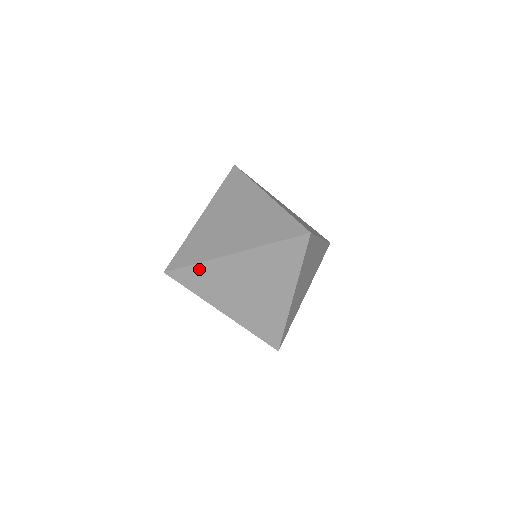
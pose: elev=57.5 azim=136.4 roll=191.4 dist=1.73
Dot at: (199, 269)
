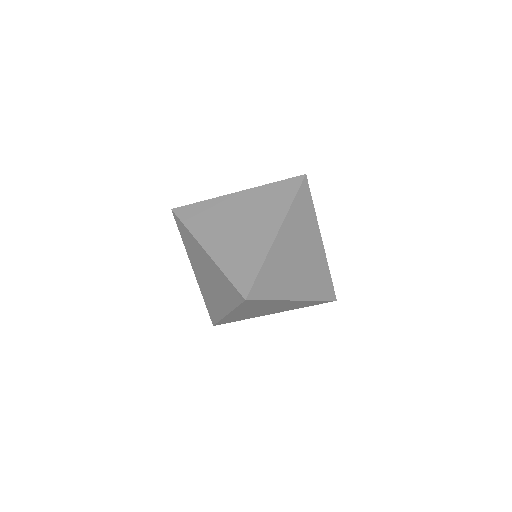
Dot at: (265, 271)
